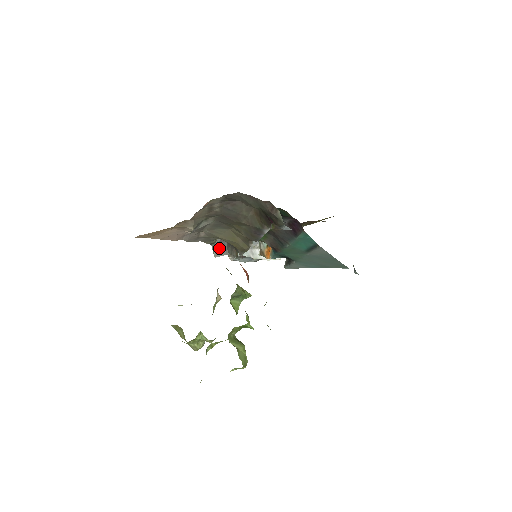
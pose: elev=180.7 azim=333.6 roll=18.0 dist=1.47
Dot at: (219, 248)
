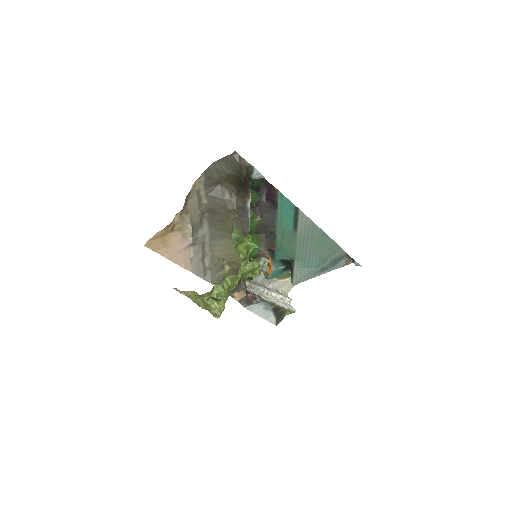
Dot at: occluded
